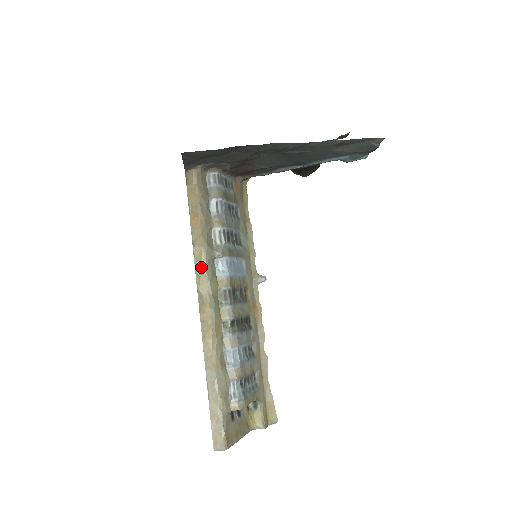
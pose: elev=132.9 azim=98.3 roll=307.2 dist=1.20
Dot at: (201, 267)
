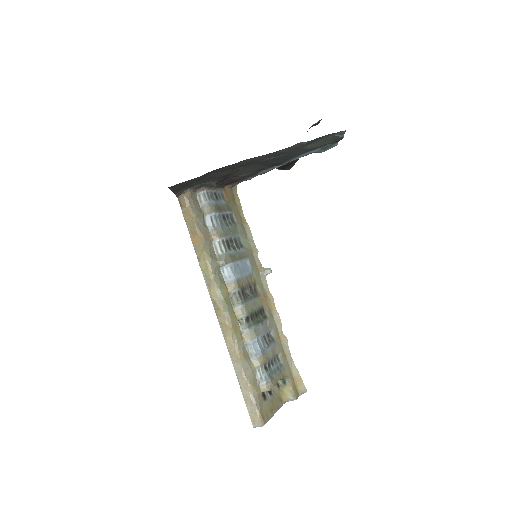
Dot at: (209, 278)
